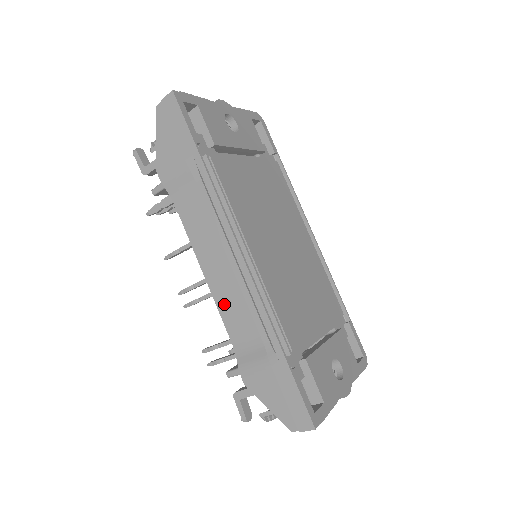
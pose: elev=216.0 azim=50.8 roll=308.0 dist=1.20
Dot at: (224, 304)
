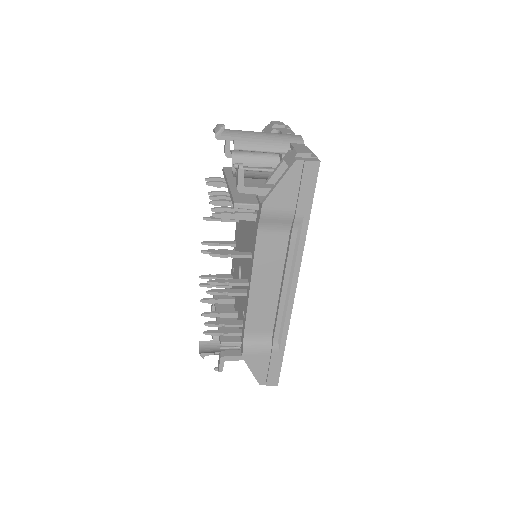
Dot at: (255, 308)
